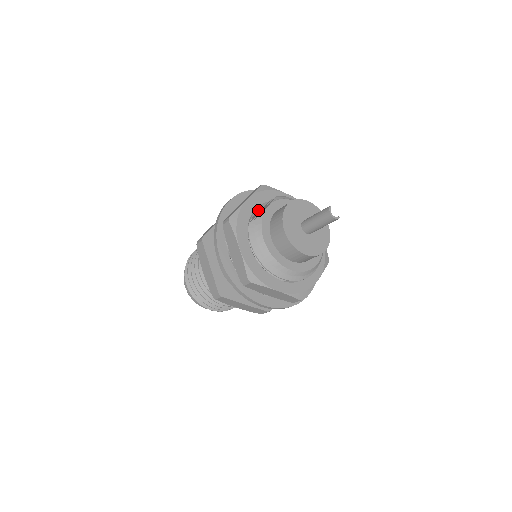
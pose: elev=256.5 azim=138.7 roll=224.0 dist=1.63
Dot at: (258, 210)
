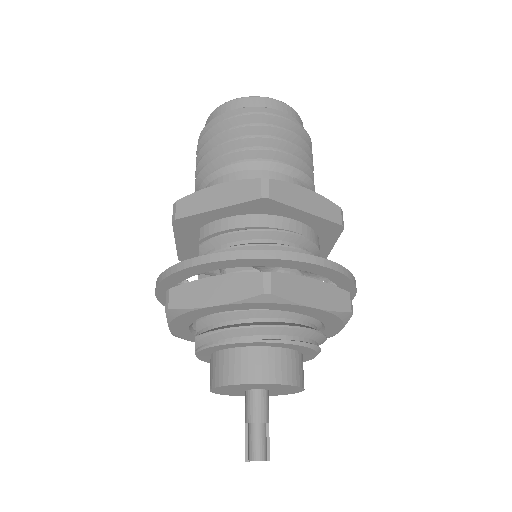
Dot at: occluded
